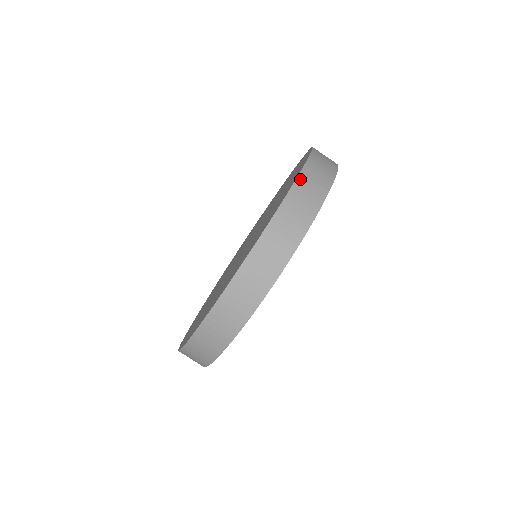
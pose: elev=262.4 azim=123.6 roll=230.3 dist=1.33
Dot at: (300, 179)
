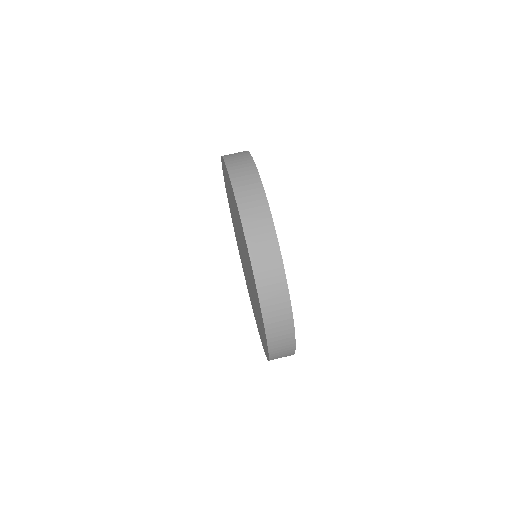
Dot at: occluded
